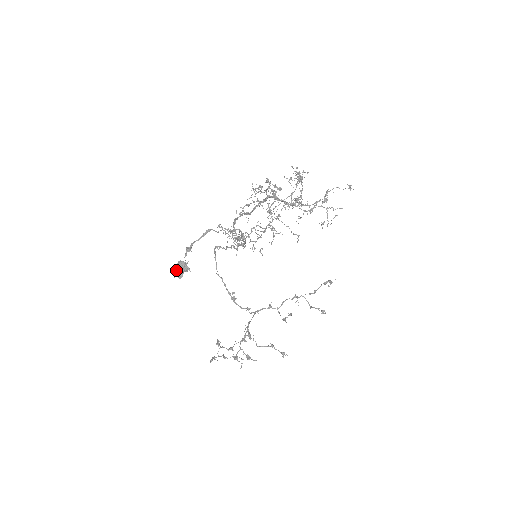
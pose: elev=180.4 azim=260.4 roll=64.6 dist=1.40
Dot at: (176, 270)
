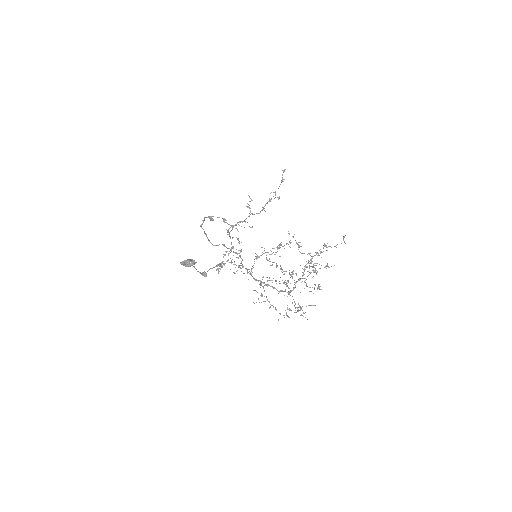
Dot at: (184, 265)
